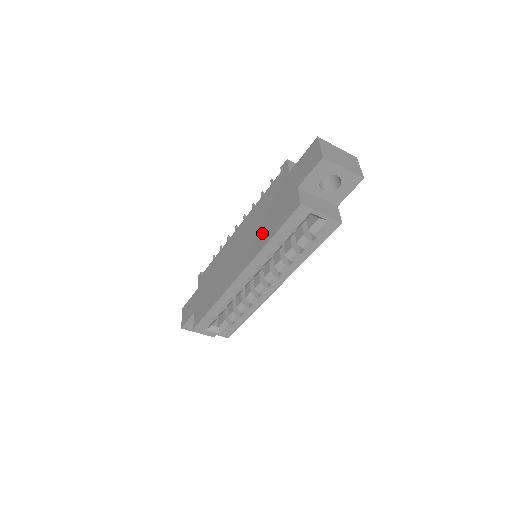
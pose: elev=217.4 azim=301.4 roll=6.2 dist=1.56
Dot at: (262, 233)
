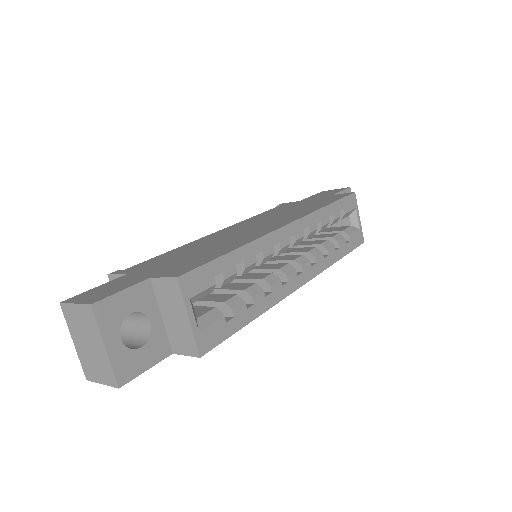
Dot at: (302, 210)
